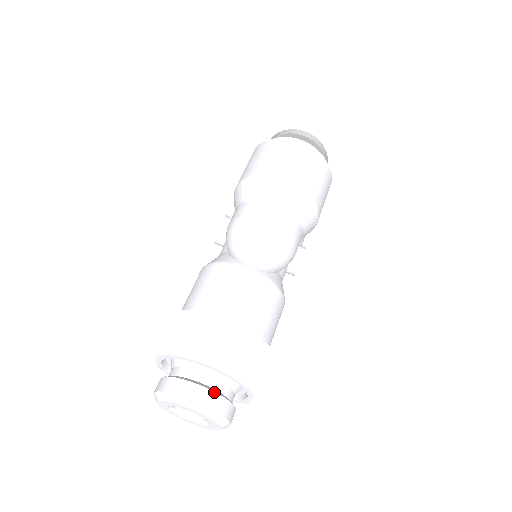
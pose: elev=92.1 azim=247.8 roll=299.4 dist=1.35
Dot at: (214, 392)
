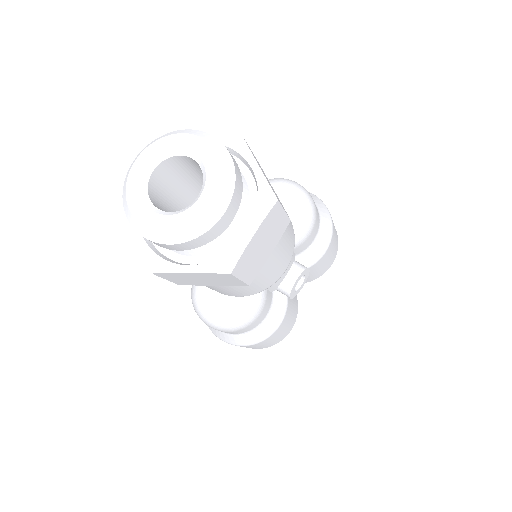
Dot at: occluded
